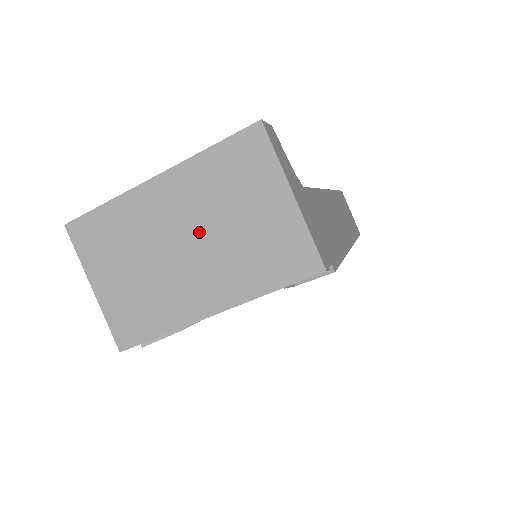
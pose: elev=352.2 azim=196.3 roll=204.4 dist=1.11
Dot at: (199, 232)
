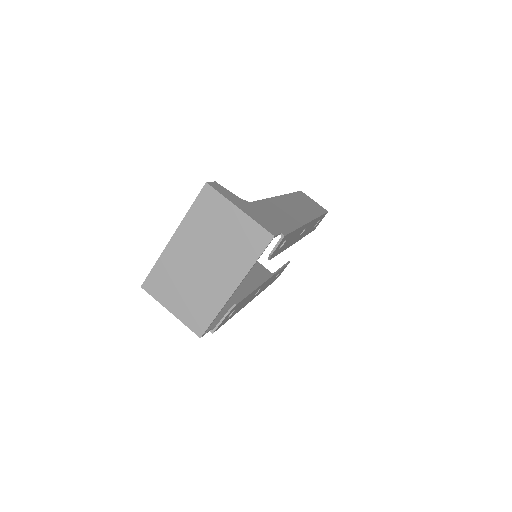
Dot at: (206, 252)
